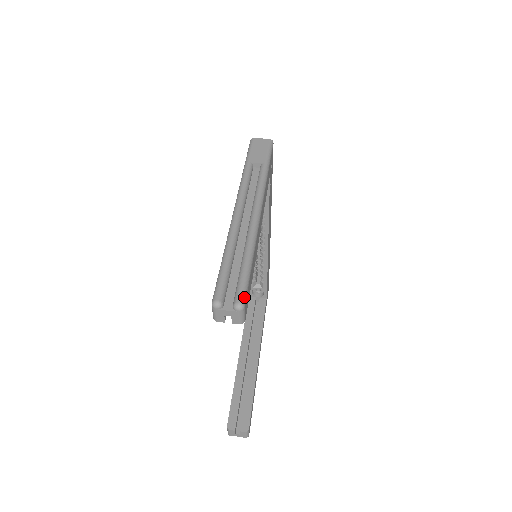
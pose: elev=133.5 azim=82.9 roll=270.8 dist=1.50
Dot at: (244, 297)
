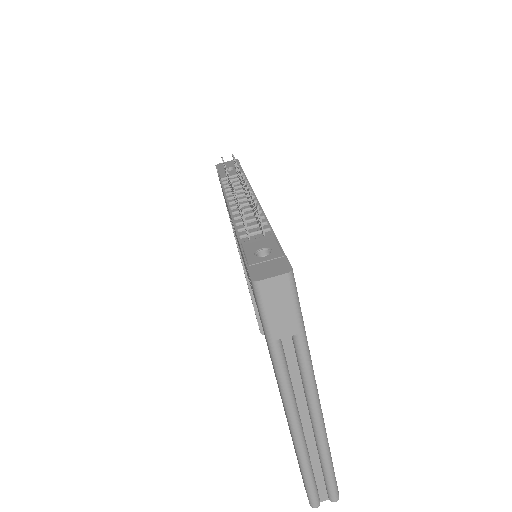
Dot at: (338, 494)
